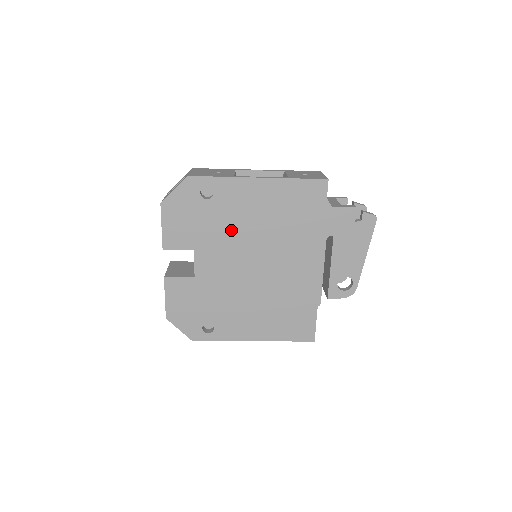
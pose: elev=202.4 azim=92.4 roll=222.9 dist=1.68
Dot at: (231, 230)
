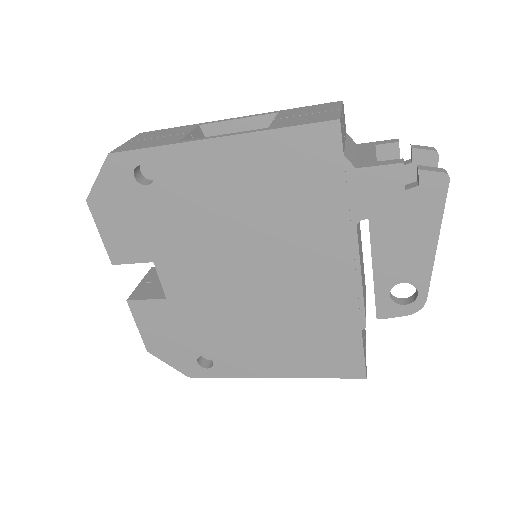
Dot at: (197, 228)
